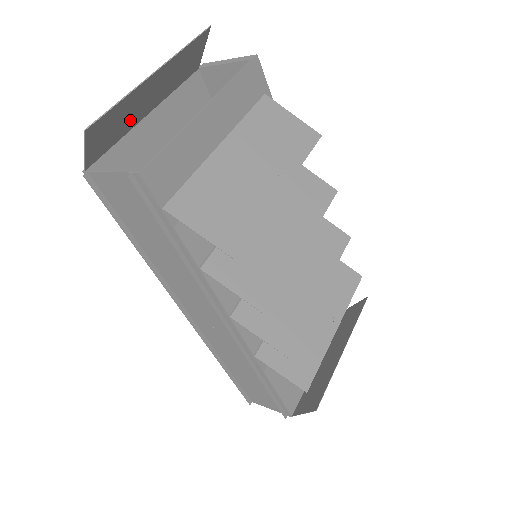
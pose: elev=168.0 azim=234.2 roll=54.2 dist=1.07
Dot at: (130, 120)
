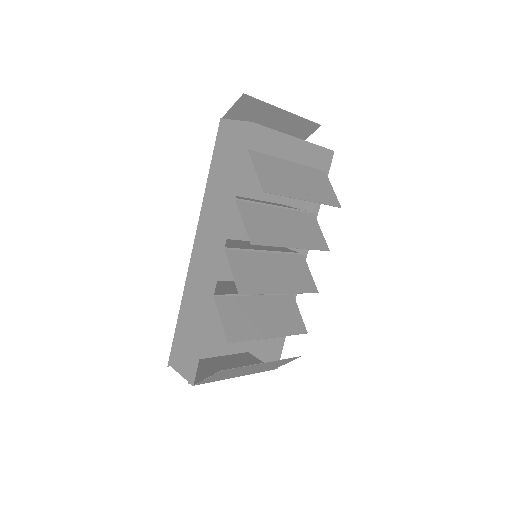
Dot at: (257, 122)
